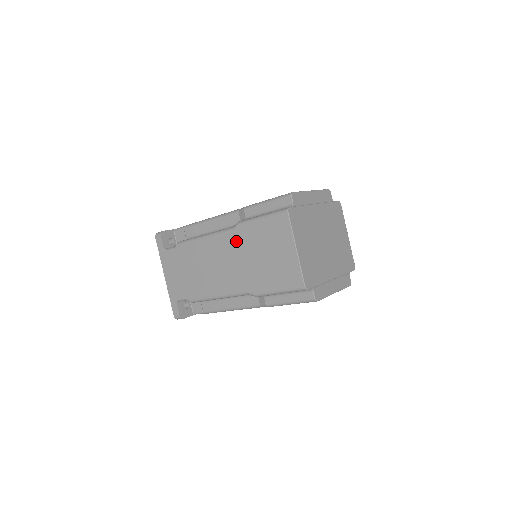
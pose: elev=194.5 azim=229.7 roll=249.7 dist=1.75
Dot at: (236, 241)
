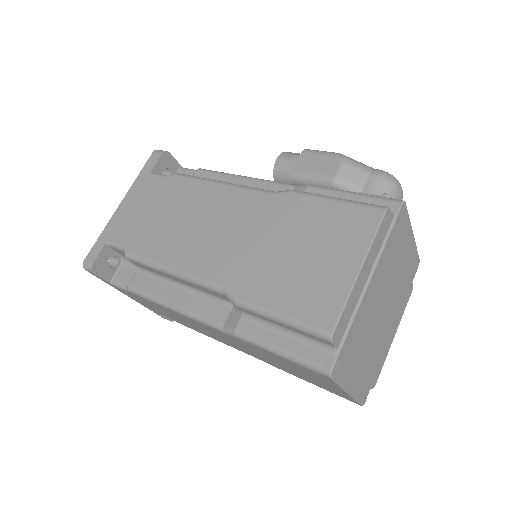
Dot at: (236, 341)
